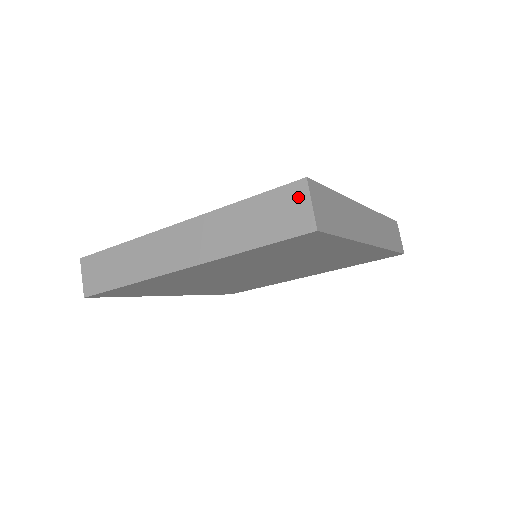
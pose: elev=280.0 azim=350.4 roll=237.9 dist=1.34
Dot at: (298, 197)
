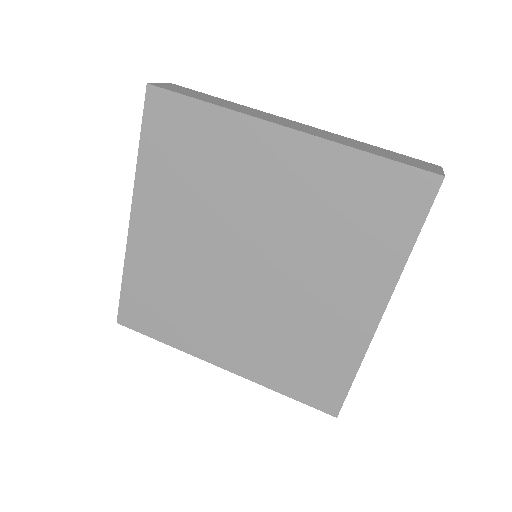
Dot at: (431, 166)
